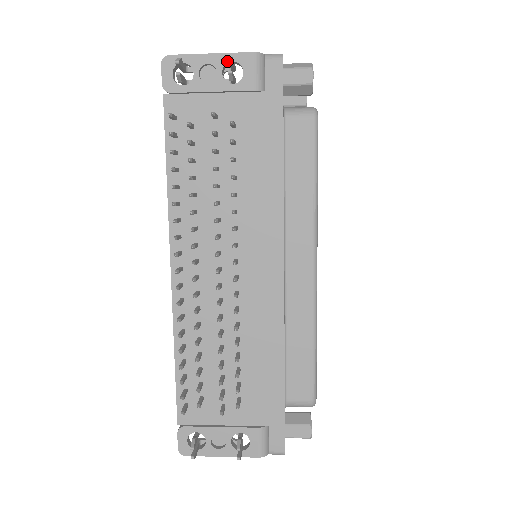
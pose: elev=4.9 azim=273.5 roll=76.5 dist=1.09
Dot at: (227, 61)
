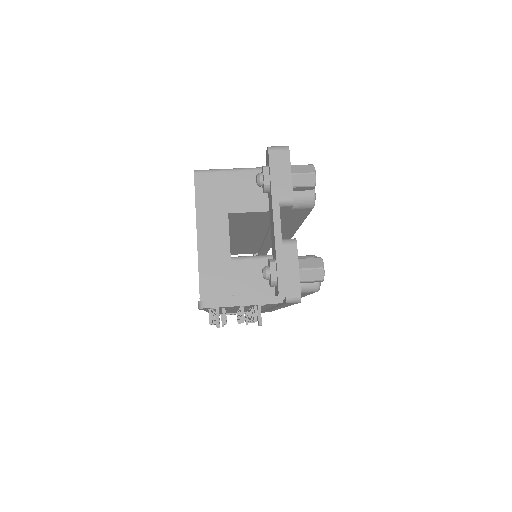
Dot at: occluded
